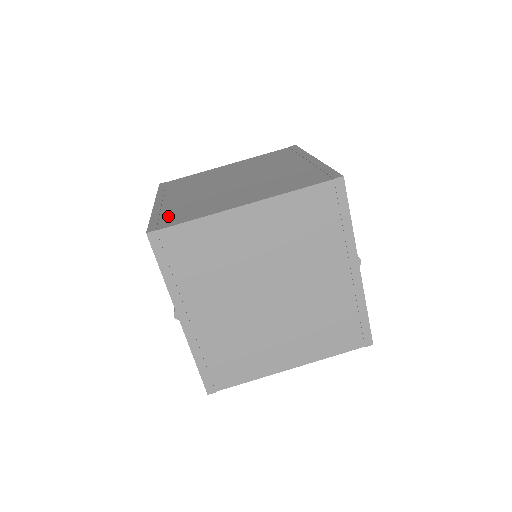
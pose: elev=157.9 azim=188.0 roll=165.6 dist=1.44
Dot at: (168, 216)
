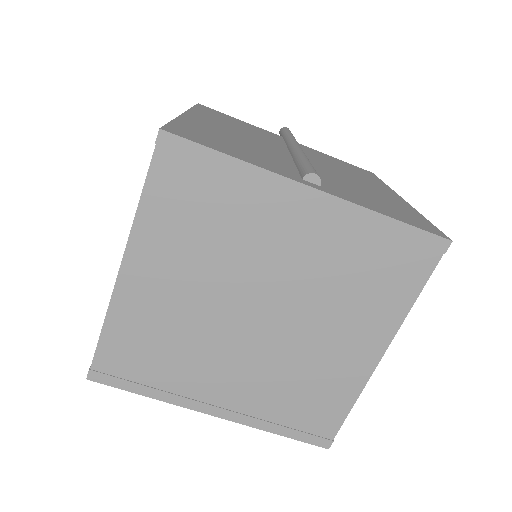
Dot at: occluded
